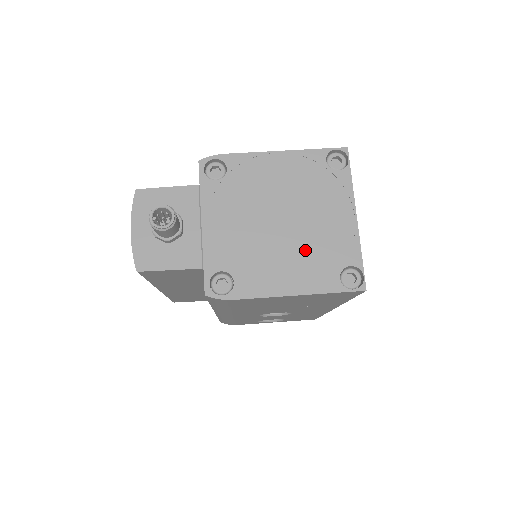
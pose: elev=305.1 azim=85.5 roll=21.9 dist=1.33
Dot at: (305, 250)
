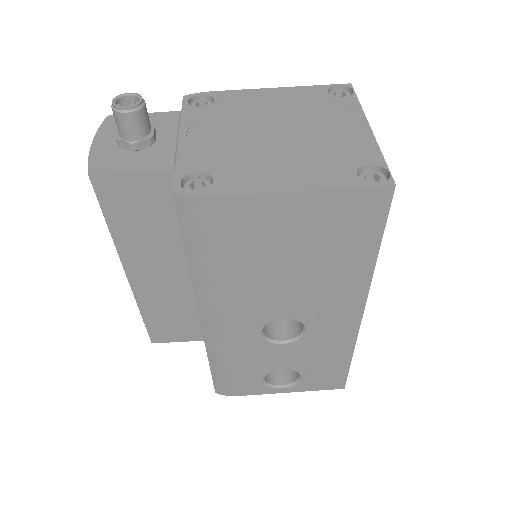
Dot at: (308, 153)
